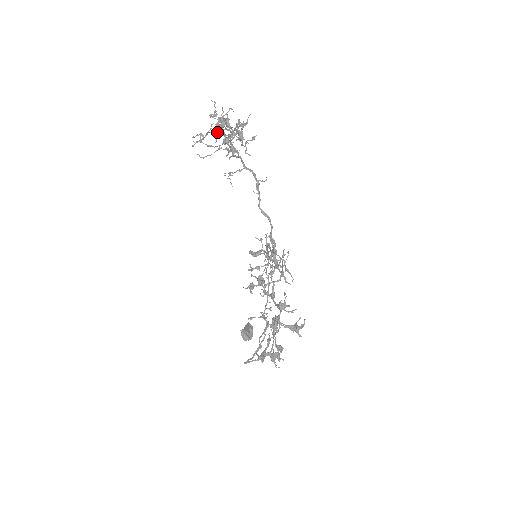
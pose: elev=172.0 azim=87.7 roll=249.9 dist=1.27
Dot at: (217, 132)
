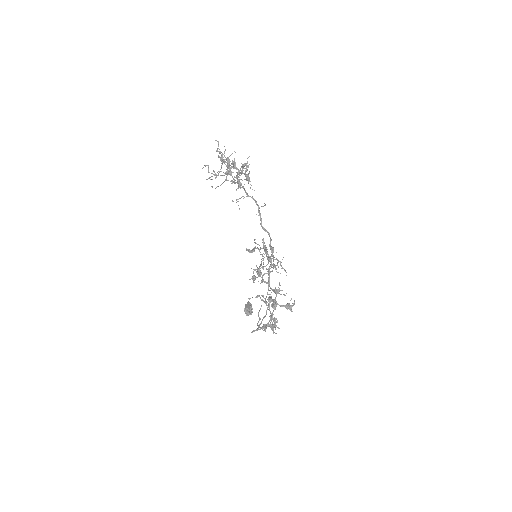
Dot at: (226, 171)
